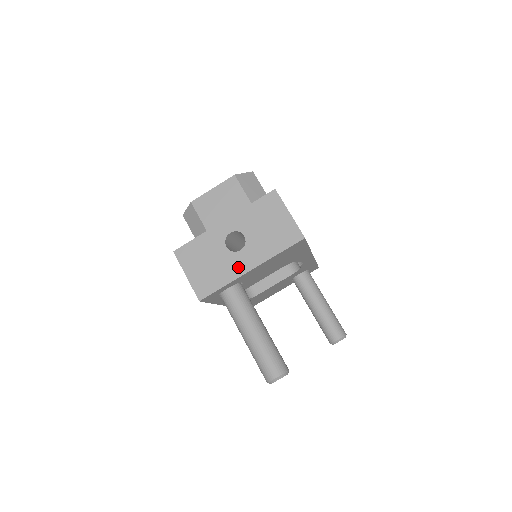
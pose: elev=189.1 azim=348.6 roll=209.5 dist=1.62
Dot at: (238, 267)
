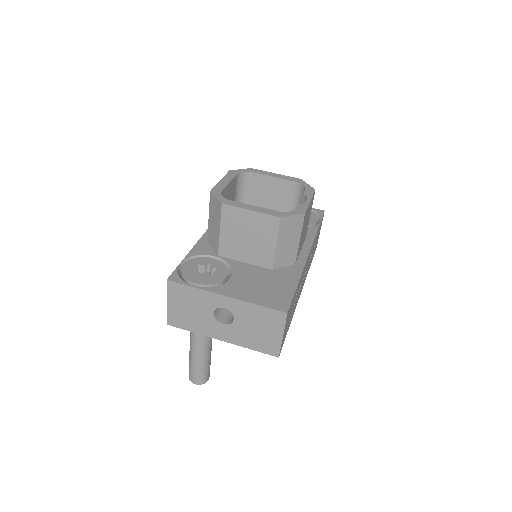
Dot at: (213, 331)
